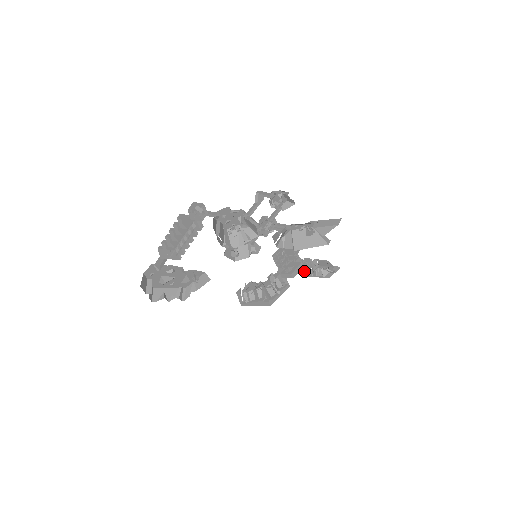
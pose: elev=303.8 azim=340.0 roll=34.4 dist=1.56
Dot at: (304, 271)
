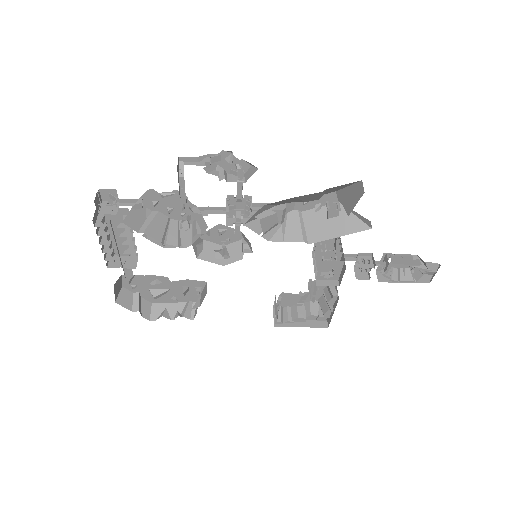
Dot at: (366, 274)
